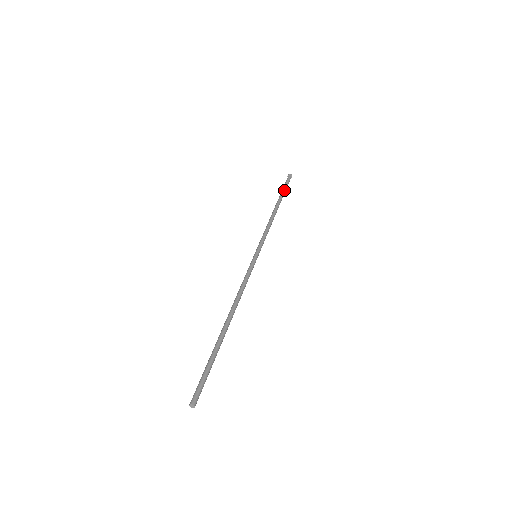
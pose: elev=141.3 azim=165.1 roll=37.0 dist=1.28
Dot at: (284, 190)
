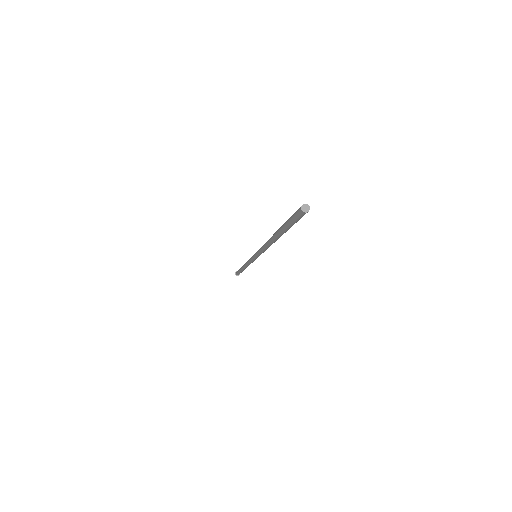
Dot at: occluded
